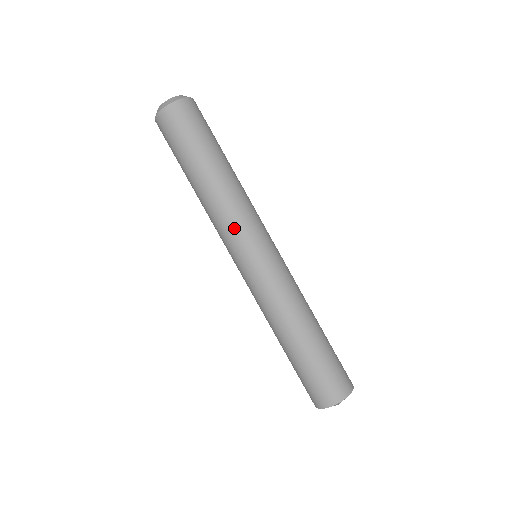
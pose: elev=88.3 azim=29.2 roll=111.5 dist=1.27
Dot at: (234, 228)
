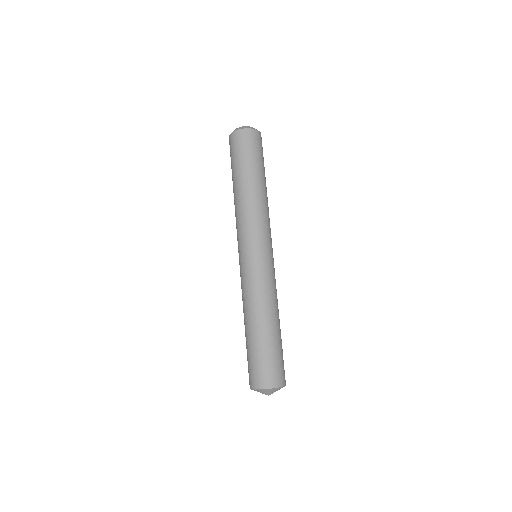
Dot at: (266, 226)
